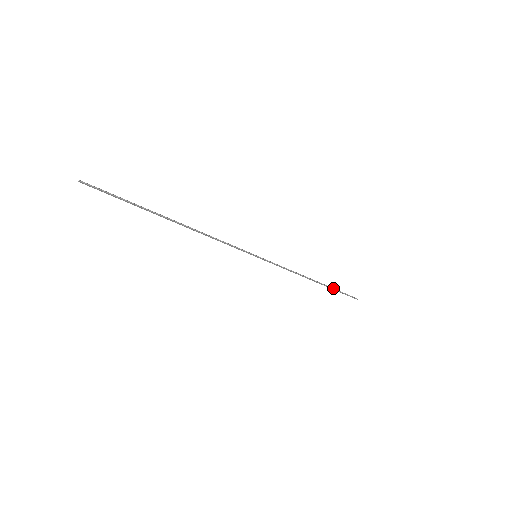
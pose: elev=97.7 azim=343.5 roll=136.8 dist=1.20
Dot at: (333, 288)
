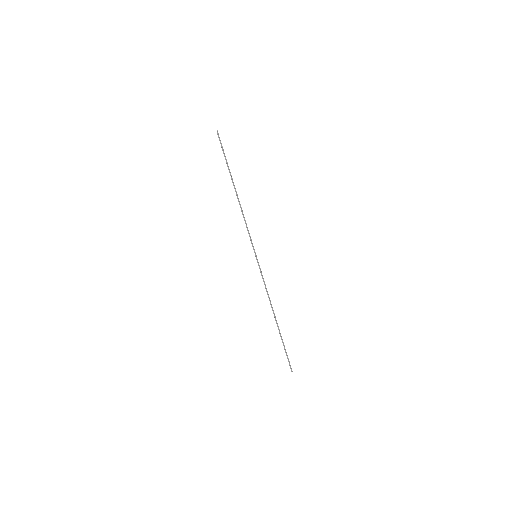
Dot at: (282, 339)
